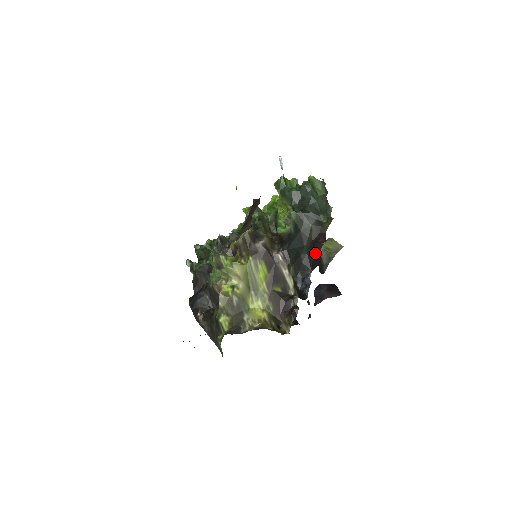
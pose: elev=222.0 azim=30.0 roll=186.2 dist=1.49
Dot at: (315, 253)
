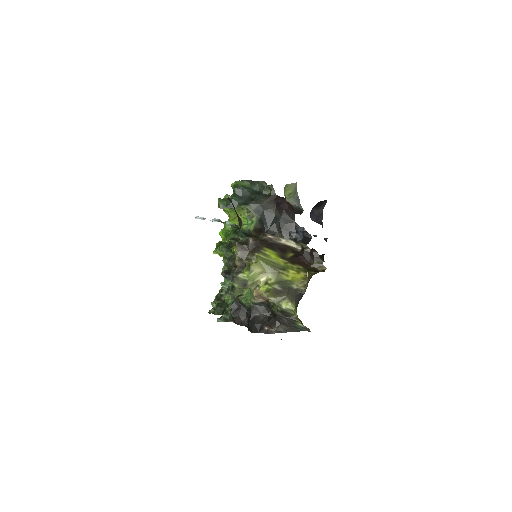
Dot at: (285, 210)
